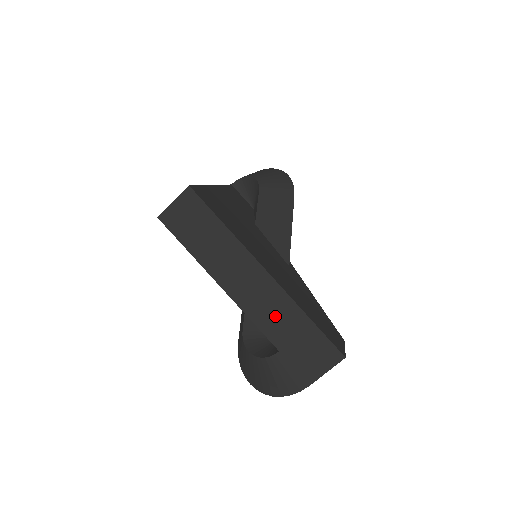
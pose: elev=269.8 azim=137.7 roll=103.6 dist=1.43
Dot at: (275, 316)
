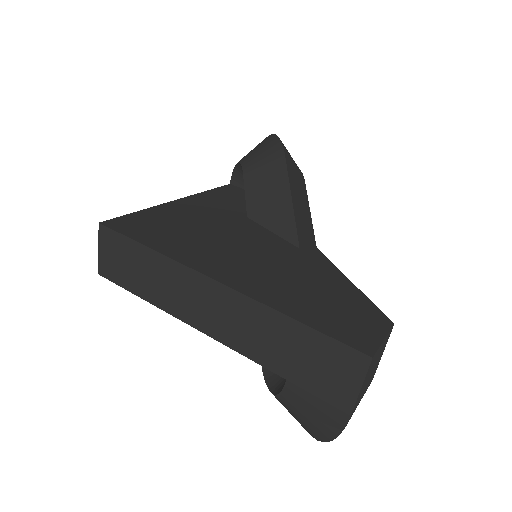
Dot at: (255, 334)
